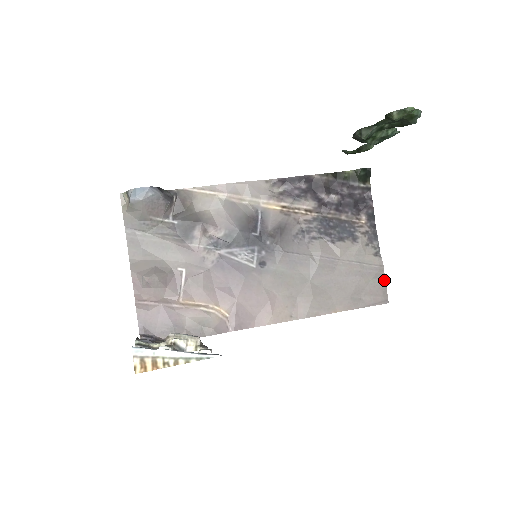
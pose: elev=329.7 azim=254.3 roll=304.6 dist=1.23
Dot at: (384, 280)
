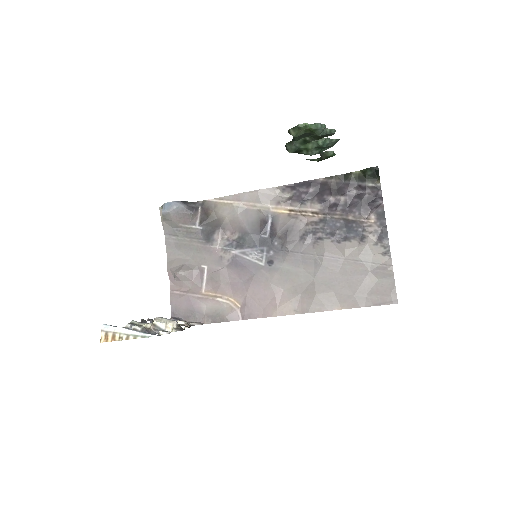
Dot at: (393, 280)
